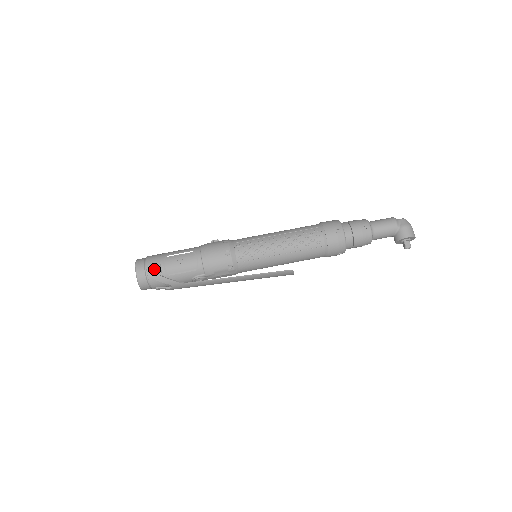
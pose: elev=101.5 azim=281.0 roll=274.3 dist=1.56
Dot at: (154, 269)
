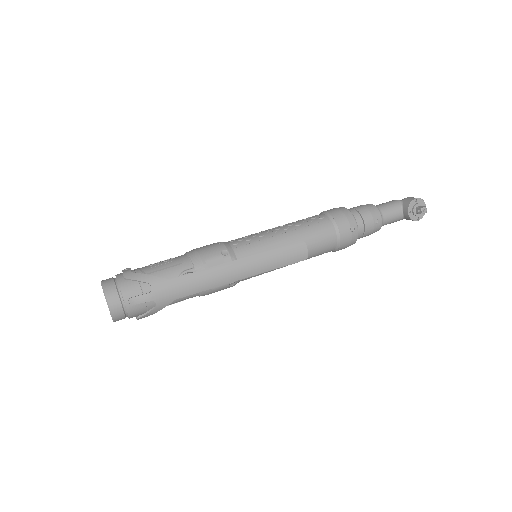
Dot at: (126, 270)
